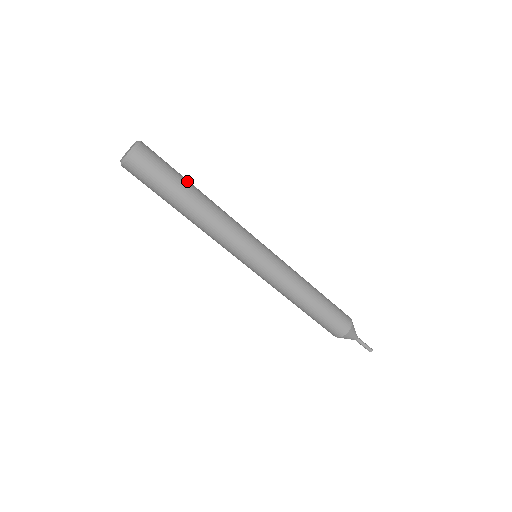
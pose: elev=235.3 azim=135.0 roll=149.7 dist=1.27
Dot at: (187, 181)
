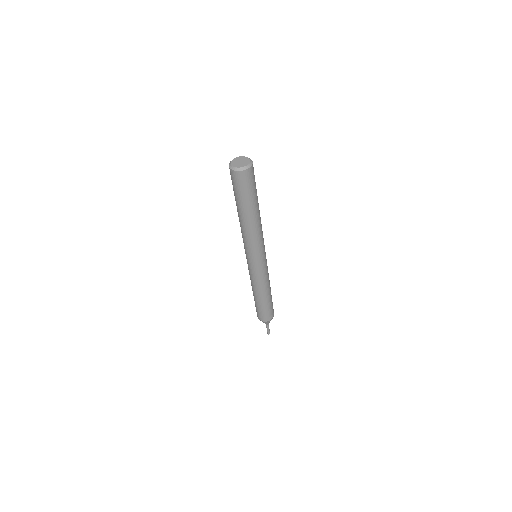
Dot at: occluded
